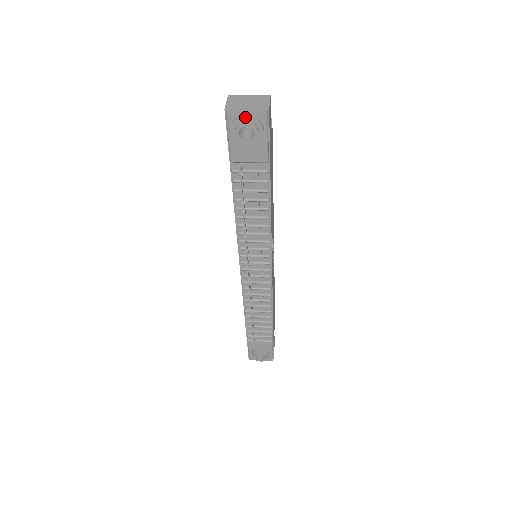
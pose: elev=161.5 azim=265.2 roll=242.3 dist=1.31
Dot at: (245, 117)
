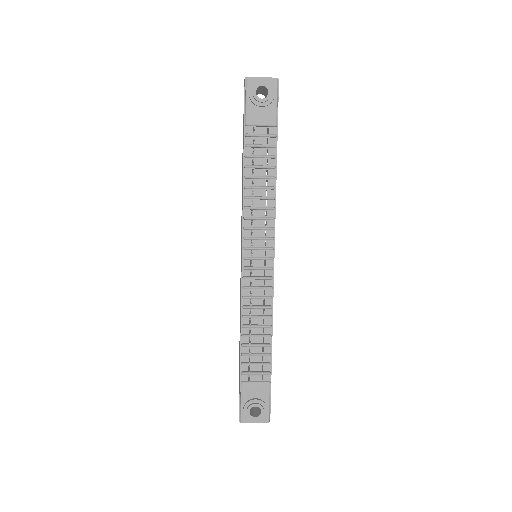
Dot at: (261, 80)
